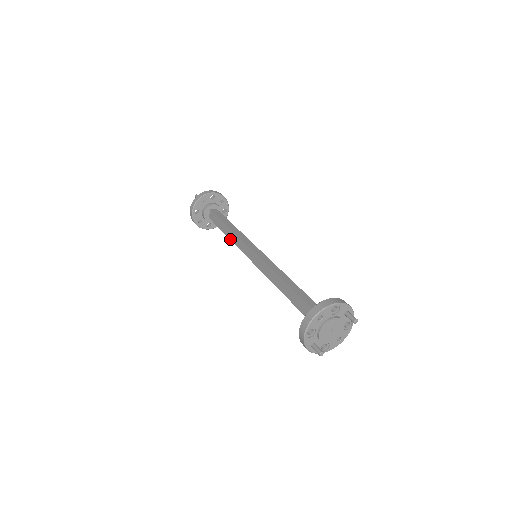
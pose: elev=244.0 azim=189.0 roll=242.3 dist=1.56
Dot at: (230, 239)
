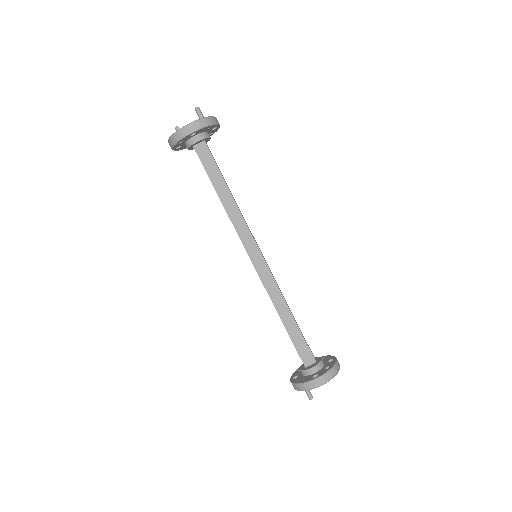
Dot at: (225, 208)
